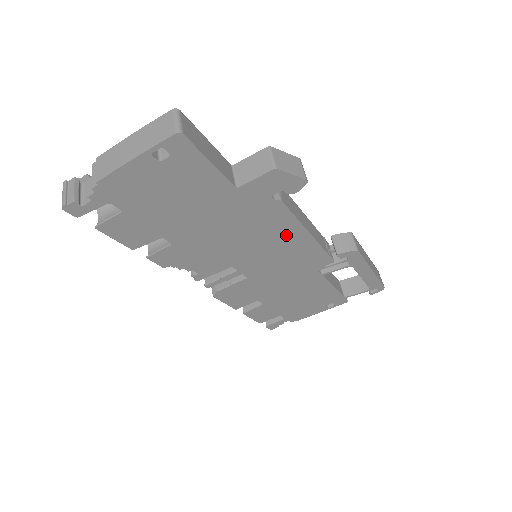
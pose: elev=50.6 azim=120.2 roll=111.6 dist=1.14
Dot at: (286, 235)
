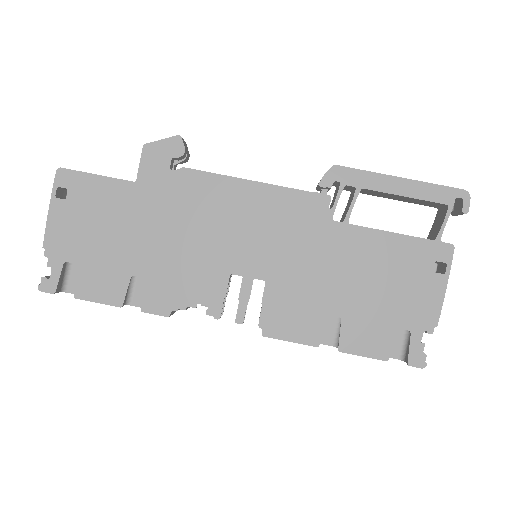
Dot at: (233, 199)
